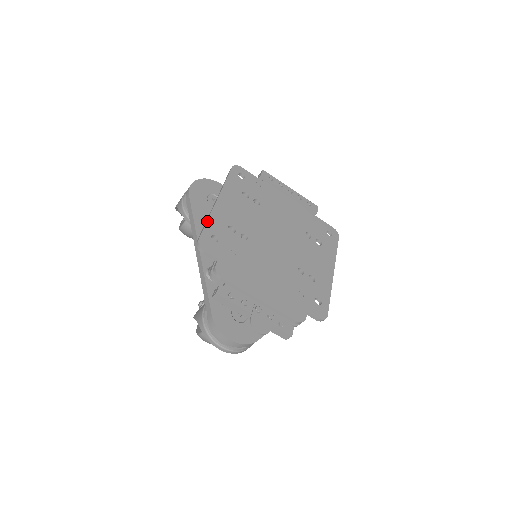
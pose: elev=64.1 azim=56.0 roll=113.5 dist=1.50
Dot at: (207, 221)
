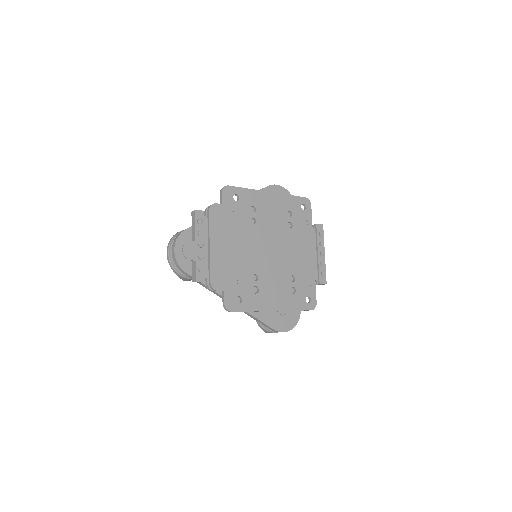
Dot at: (247, 188)
